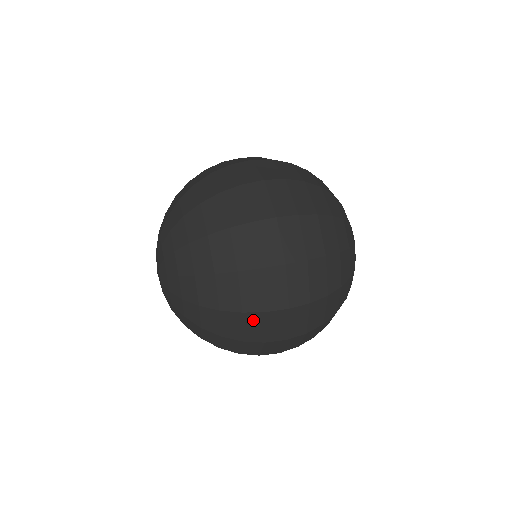
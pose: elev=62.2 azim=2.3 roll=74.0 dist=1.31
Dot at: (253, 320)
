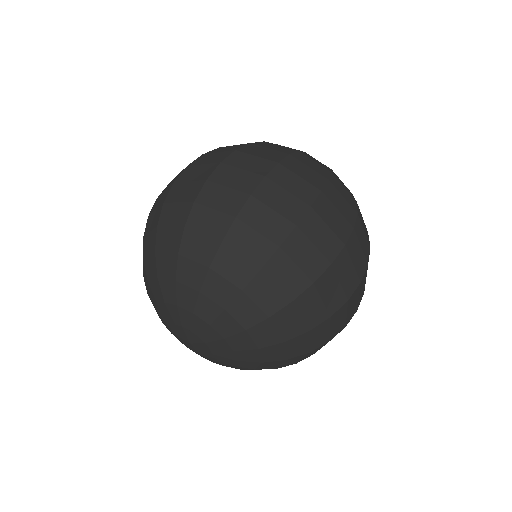
Dot at: (326, 284)
